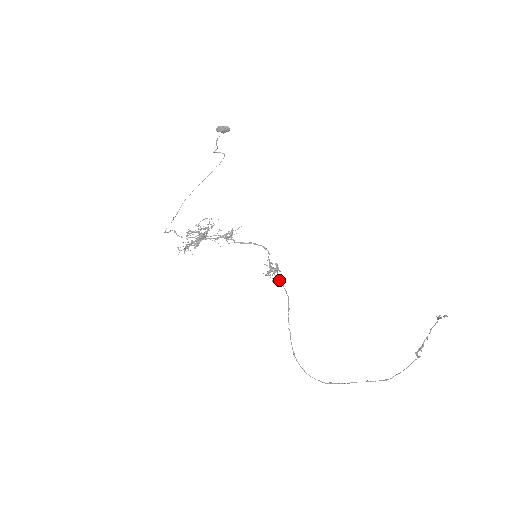
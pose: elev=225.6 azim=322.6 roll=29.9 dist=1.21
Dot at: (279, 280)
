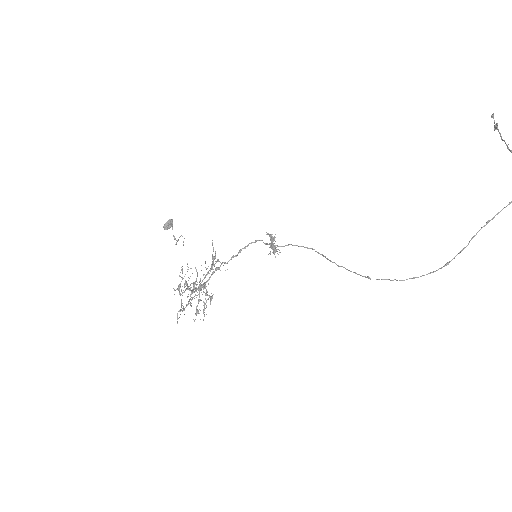
Dot at: occluded
